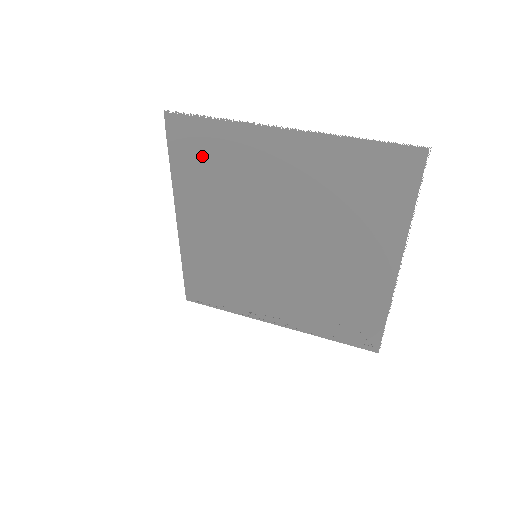
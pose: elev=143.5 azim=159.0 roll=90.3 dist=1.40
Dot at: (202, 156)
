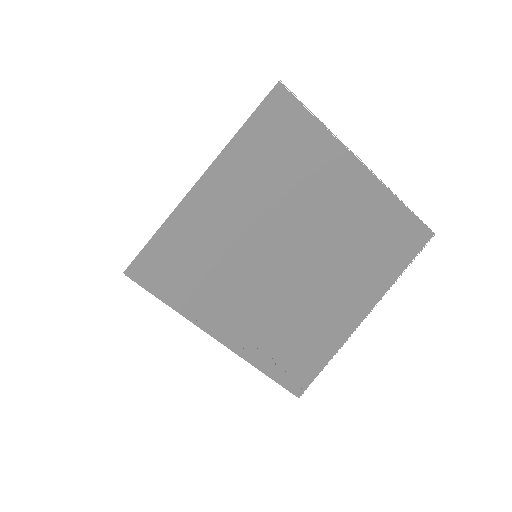
Dot at: (281, 139)
